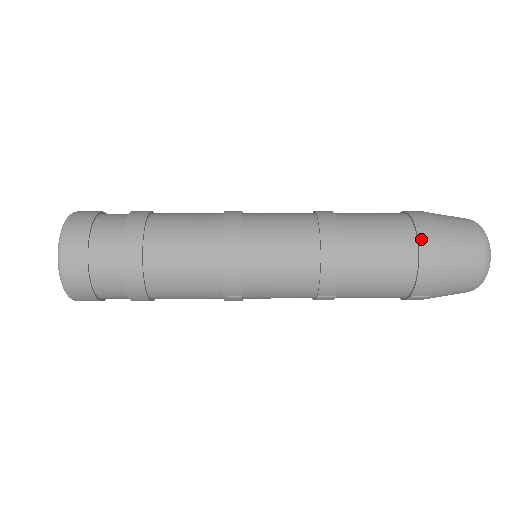
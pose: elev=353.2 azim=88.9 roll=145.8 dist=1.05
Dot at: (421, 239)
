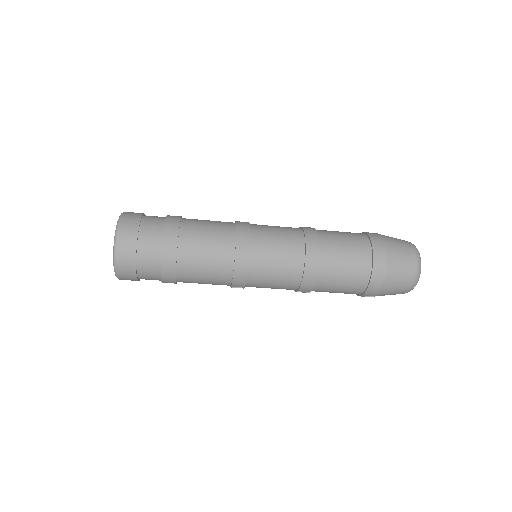
Dot at: (375, 262)
